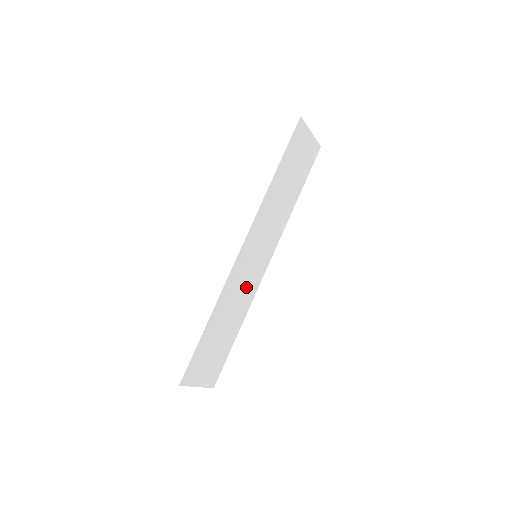
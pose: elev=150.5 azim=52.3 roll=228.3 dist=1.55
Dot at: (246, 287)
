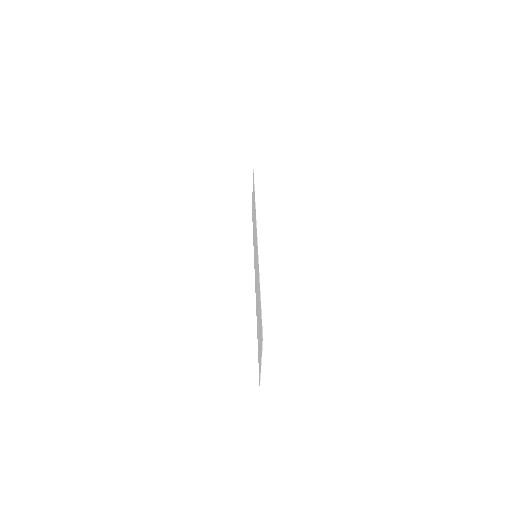
Dot at: (256, 282)
